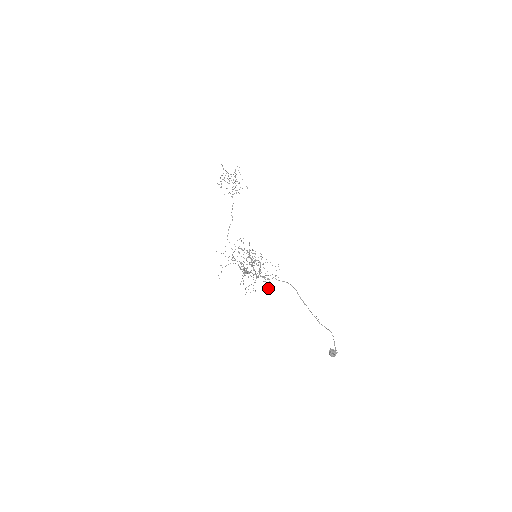
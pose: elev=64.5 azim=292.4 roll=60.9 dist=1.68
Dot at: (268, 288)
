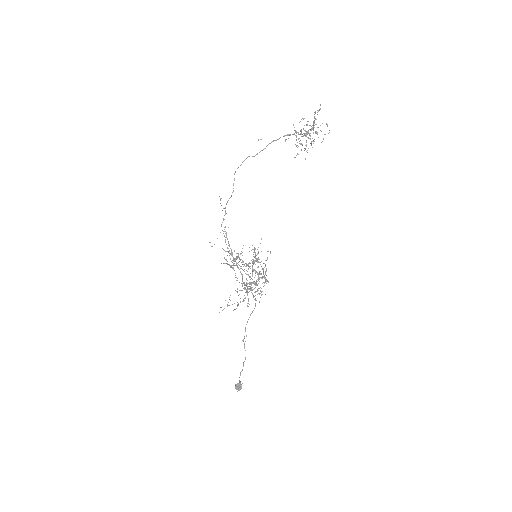
Dot at: (237, 291)
